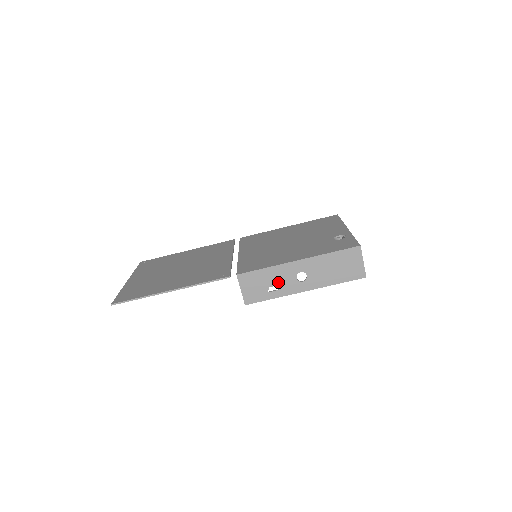
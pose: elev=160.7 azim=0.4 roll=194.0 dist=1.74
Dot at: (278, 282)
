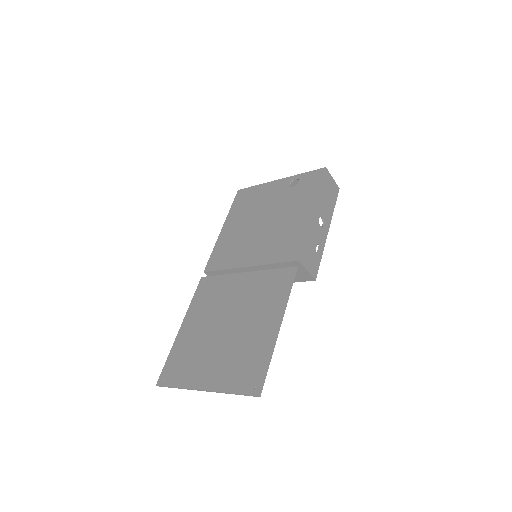
Dot at: (316, 240)
